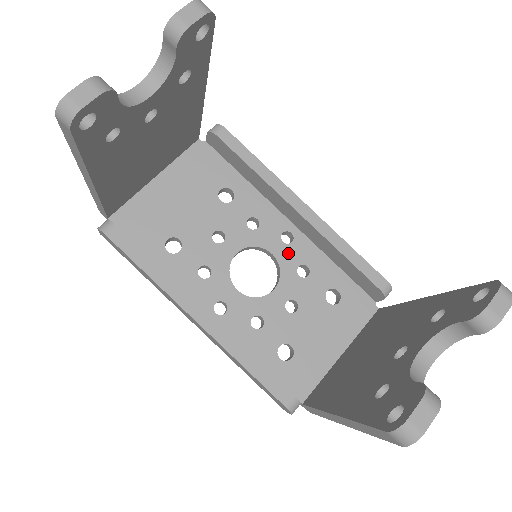
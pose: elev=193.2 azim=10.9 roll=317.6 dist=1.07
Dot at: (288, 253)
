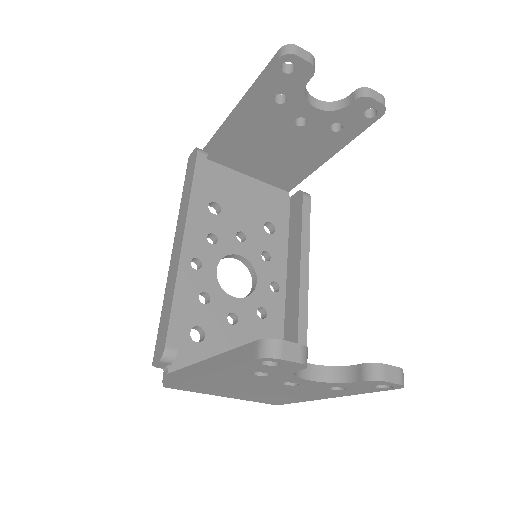
Dot at: (266, 293)
